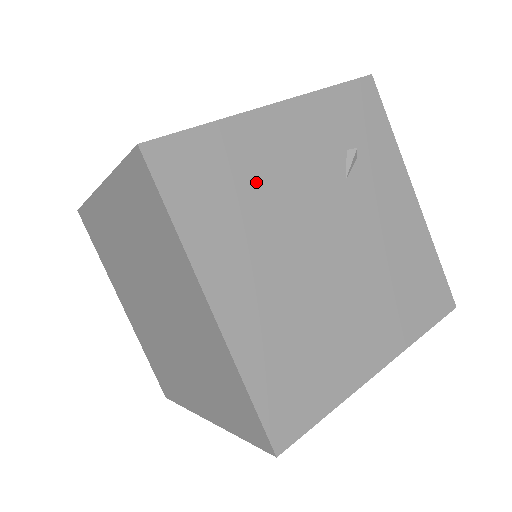
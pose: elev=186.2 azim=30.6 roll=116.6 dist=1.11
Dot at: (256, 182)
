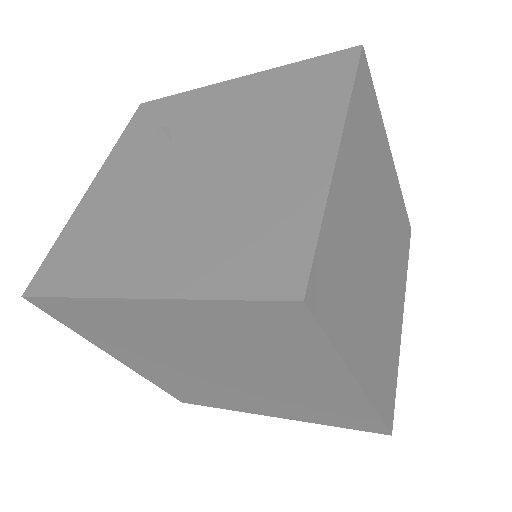
Dot at: (109, 219)
